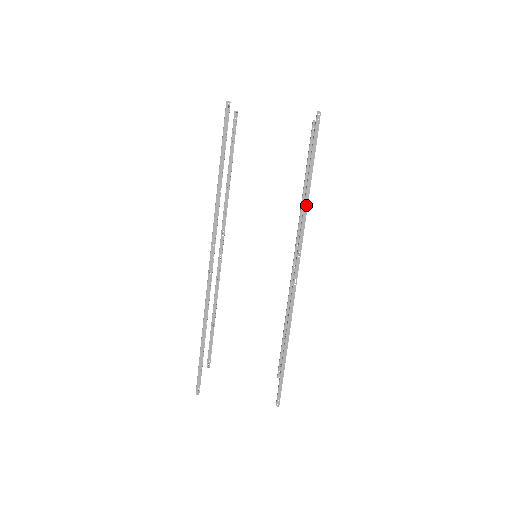
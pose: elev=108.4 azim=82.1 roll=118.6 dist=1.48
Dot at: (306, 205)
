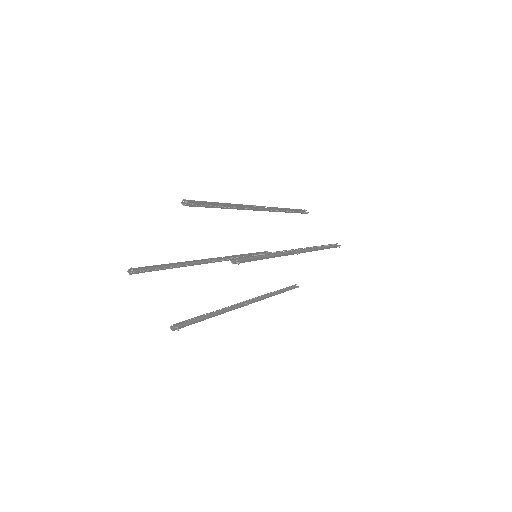
Dot at: (279, 256)
